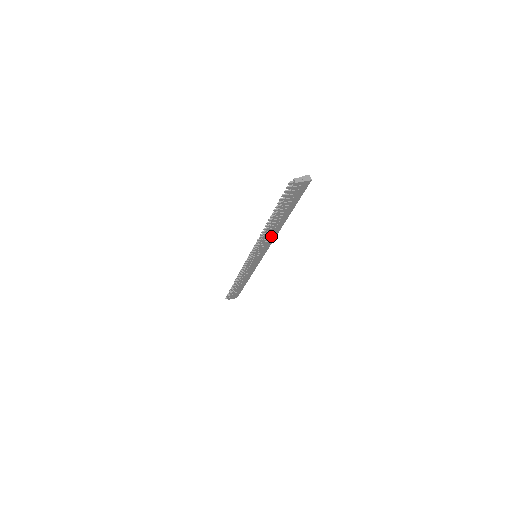
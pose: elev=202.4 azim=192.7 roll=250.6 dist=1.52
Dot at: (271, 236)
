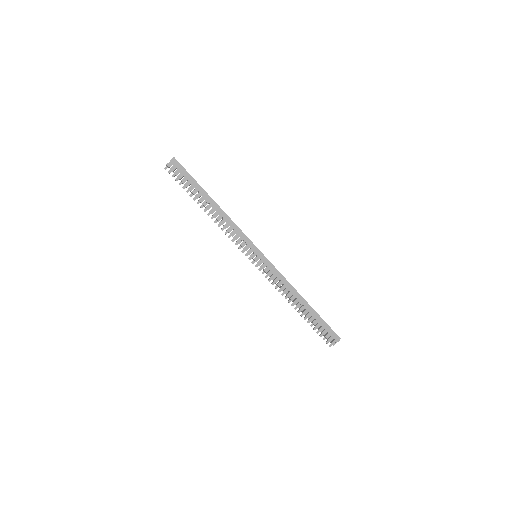
Dot at: (227, 223)
